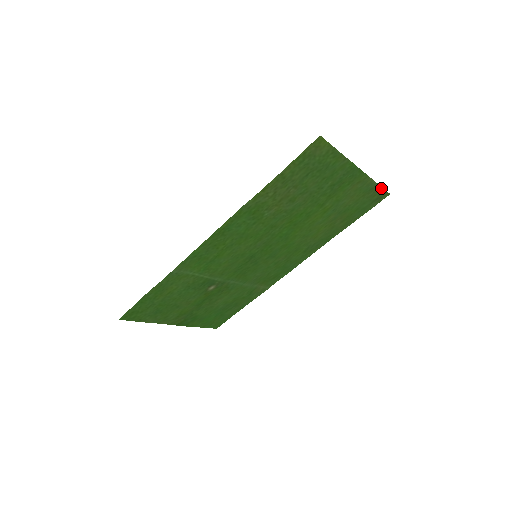
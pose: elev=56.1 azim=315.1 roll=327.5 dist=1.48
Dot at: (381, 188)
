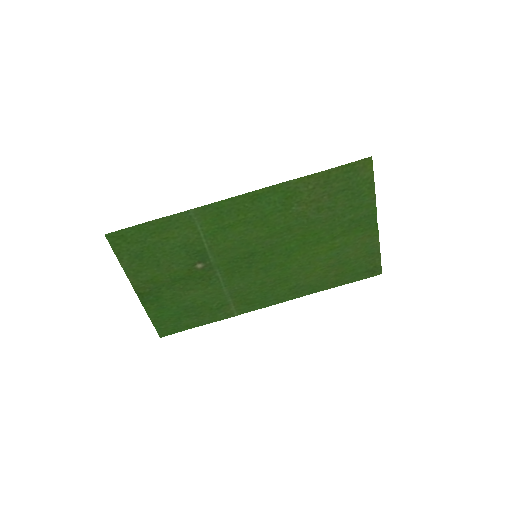
Dot at: (380, 259)
